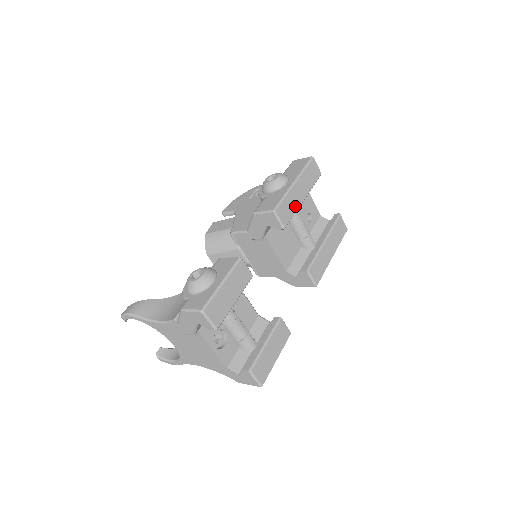
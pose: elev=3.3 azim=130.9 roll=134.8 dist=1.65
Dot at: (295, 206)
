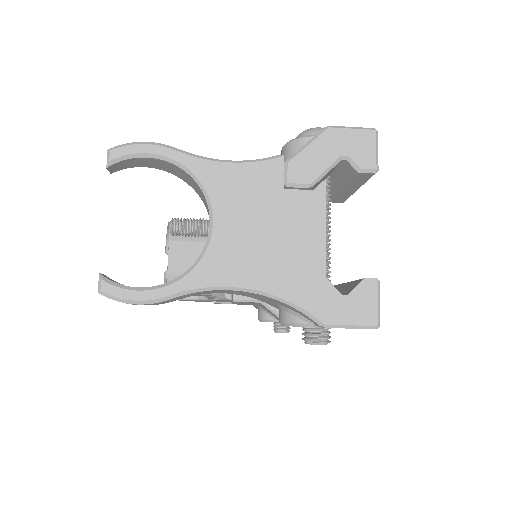
Dot at: occluded
